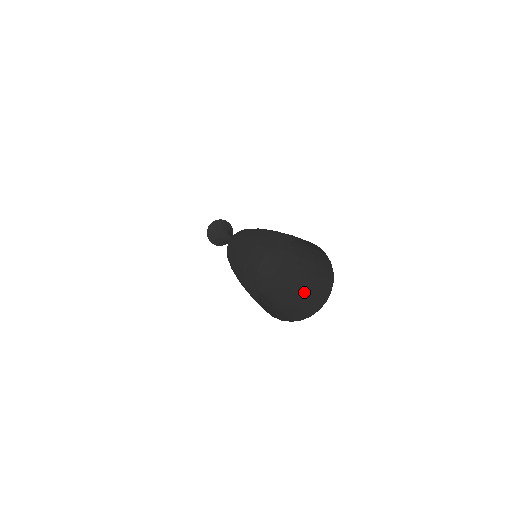
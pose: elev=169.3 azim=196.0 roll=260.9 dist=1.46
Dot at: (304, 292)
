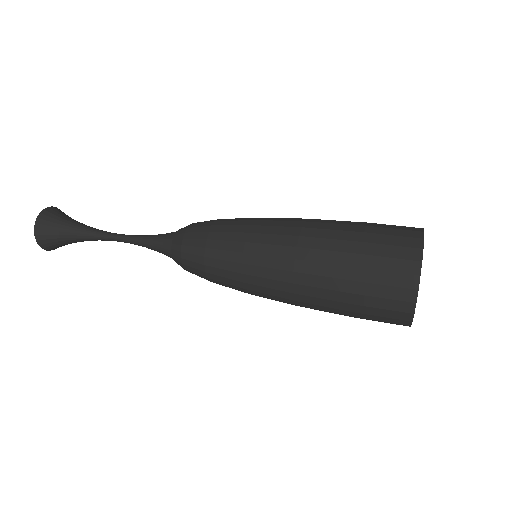
Dot at: occluded
